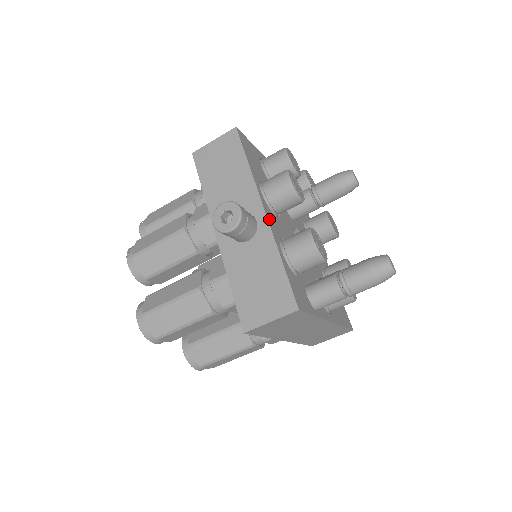
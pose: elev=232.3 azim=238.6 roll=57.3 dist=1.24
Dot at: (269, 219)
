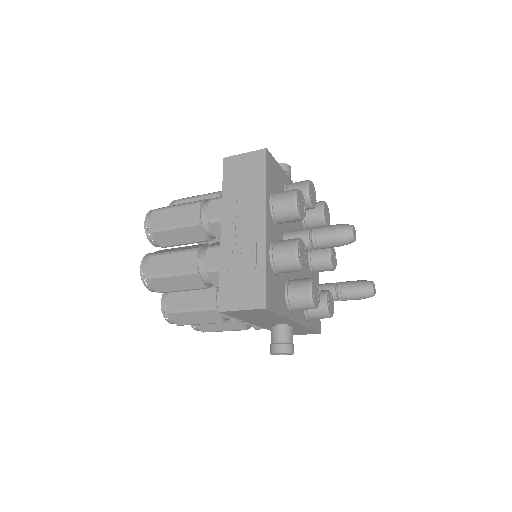
Dot at: (300, 321)
